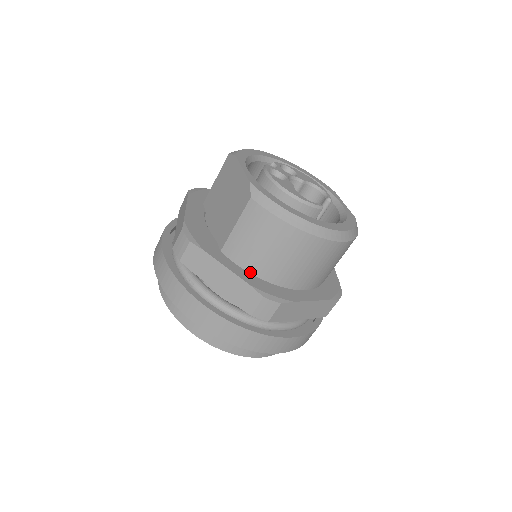
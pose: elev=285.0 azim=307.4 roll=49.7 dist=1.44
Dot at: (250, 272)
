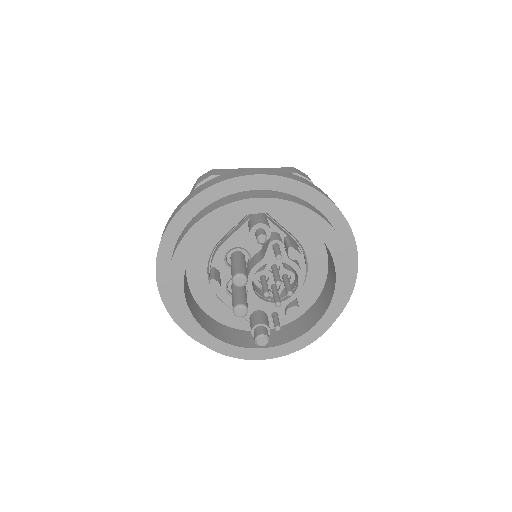
Dot at: occluded
